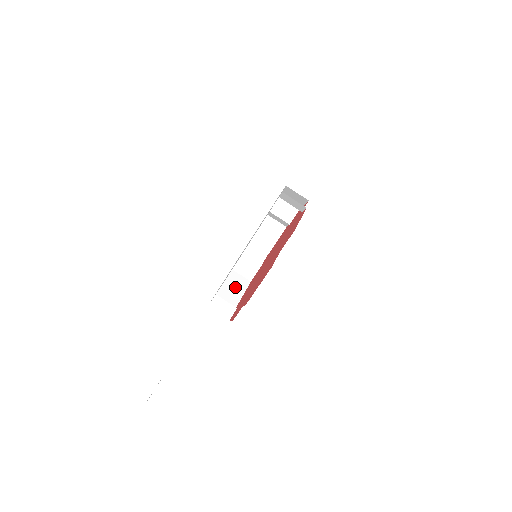
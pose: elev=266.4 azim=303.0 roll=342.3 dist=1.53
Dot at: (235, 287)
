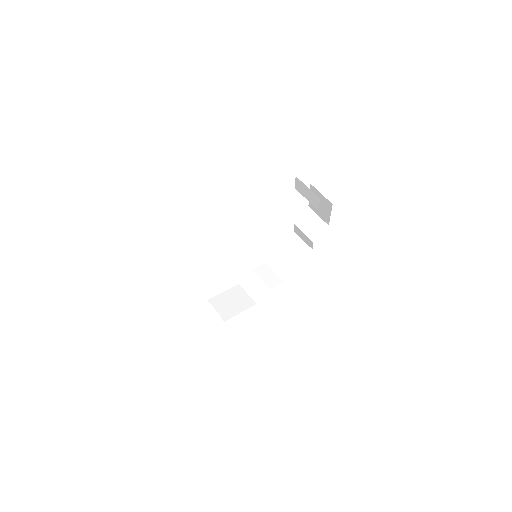
Dot at: (234, 302)
